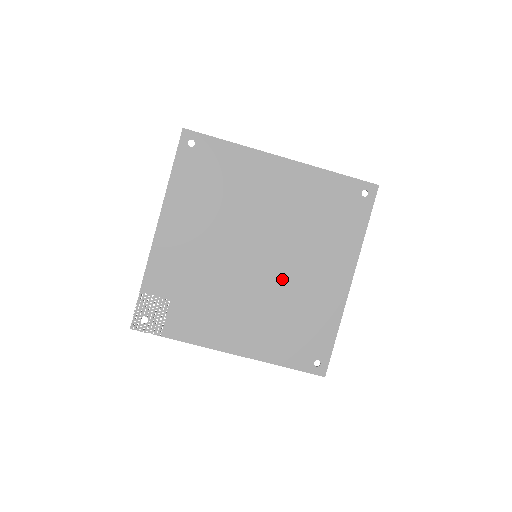
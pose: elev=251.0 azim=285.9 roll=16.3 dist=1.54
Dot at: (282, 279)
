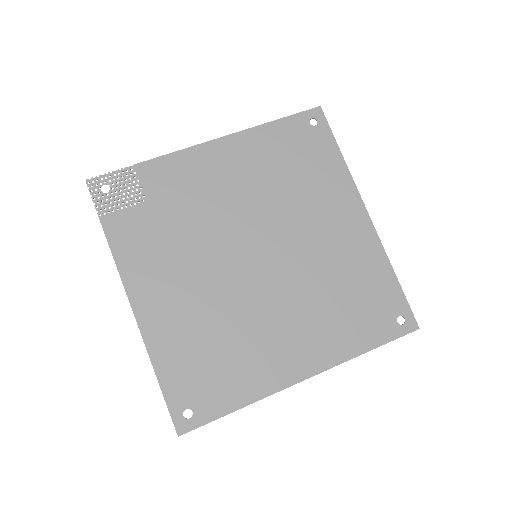
Dot at: (253, 300)
